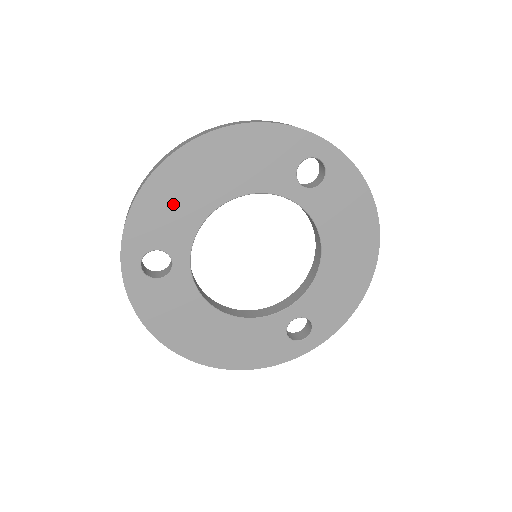
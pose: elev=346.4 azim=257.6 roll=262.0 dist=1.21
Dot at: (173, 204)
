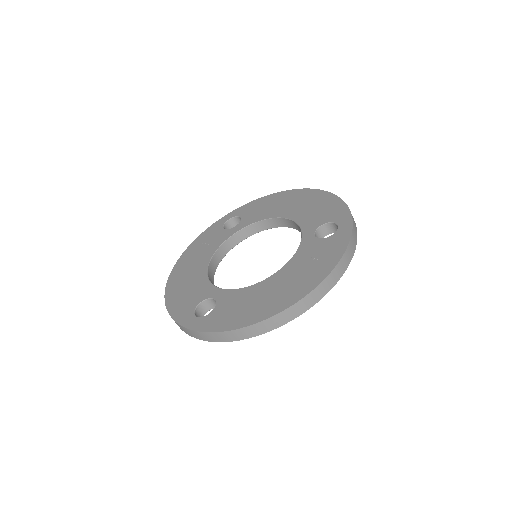
Dot at: occluded
